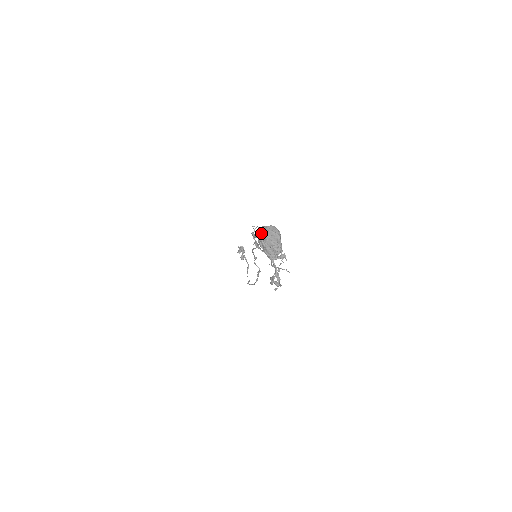
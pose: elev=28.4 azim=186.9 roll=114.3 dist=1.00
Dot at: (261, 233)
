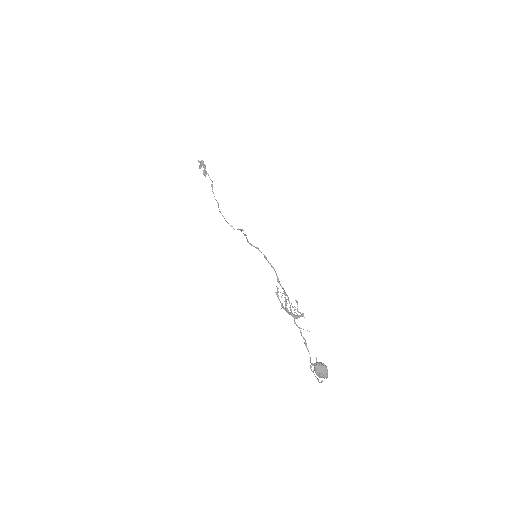
Dot at: (316, 370)
